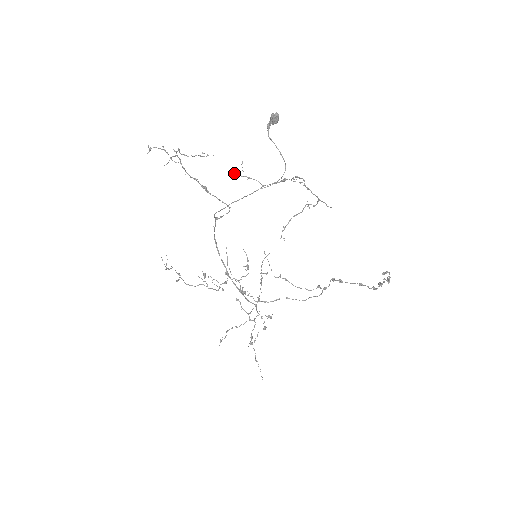
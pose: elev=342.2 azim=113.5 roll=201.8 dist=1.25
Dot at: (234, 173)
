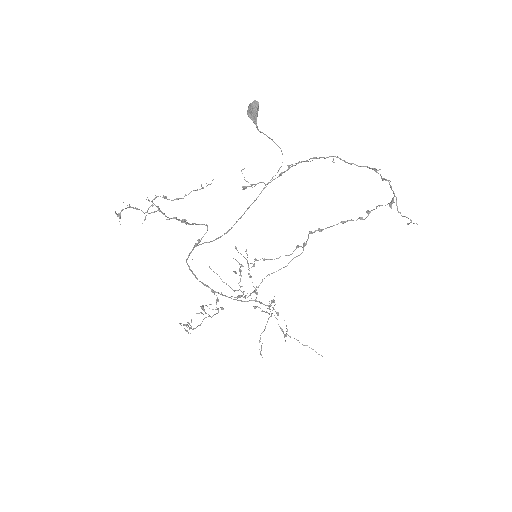
Dot at: (243, 188)
